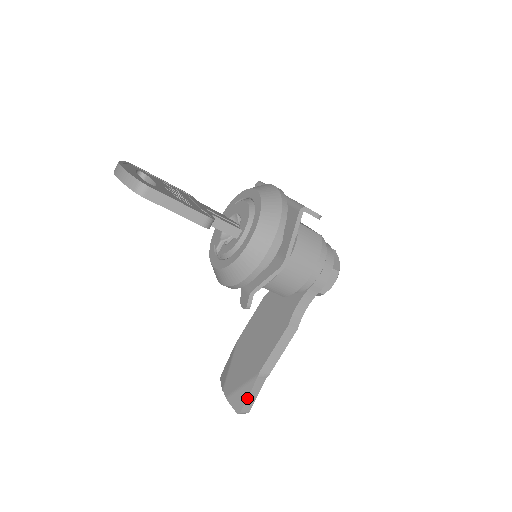
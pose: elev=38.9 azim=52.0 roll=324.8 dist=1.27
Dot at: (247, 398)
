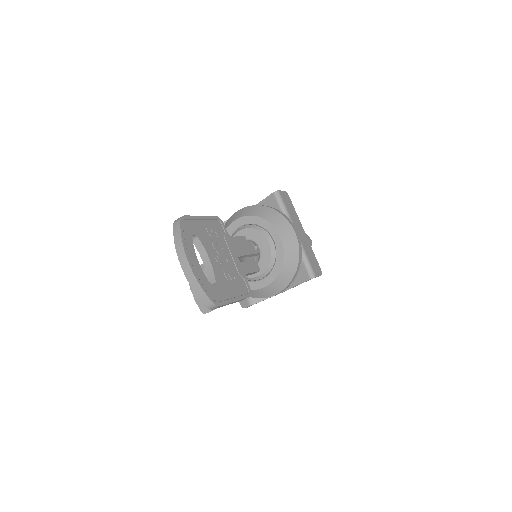
Dot at: occluded
